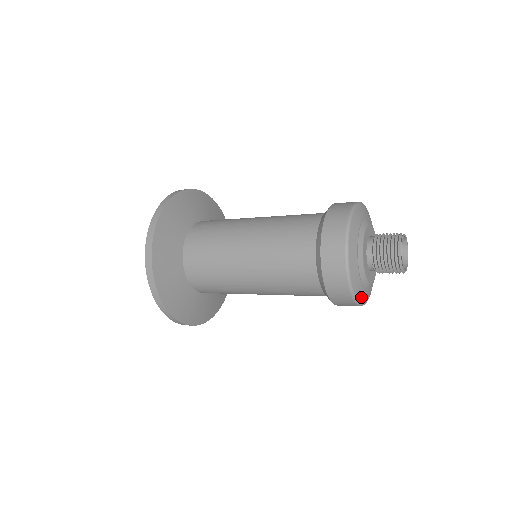
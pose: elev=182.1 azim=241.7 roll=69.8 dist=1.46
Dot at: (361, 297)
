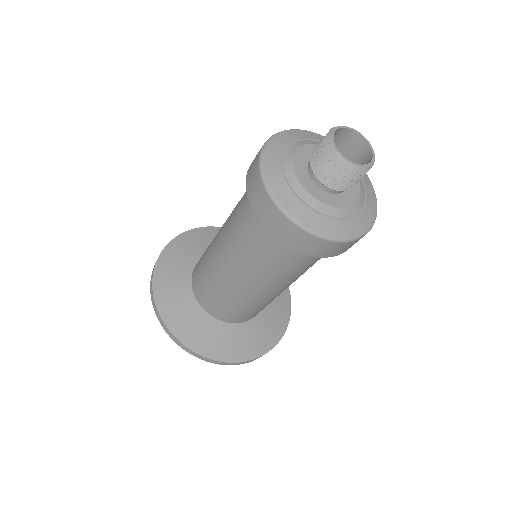
Dot at: (272, 172)
